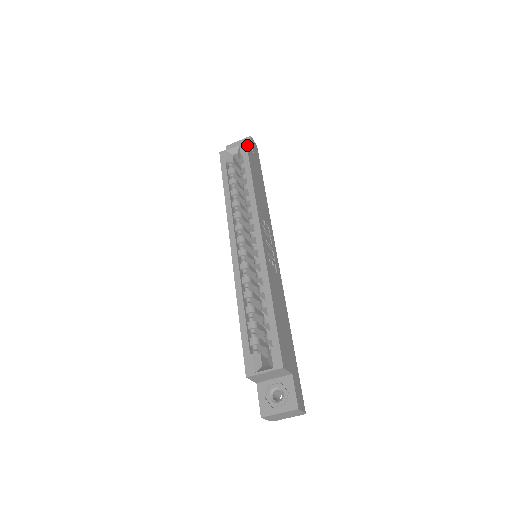
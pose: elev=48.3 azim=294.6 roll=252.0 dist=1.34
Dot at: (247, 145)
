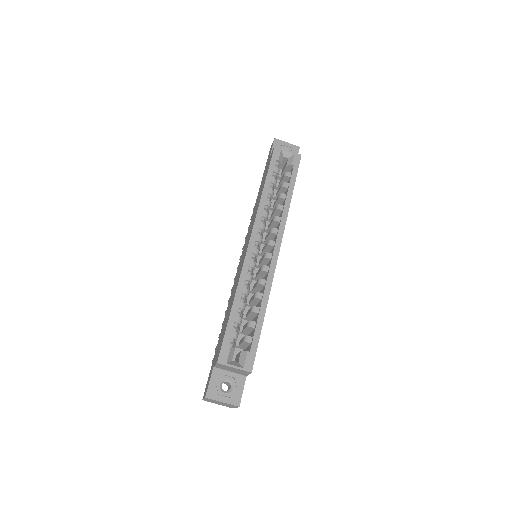
Dot at: (300, 158)
